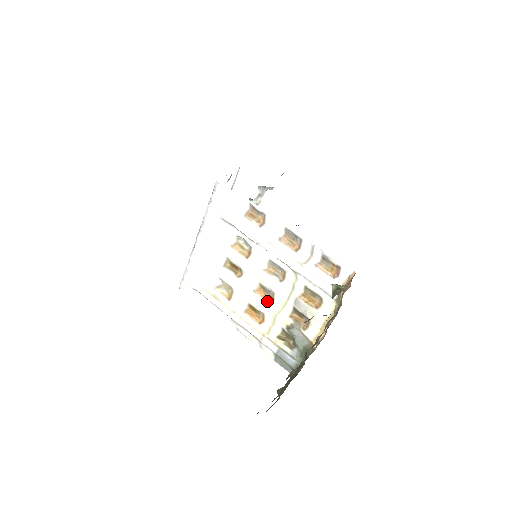
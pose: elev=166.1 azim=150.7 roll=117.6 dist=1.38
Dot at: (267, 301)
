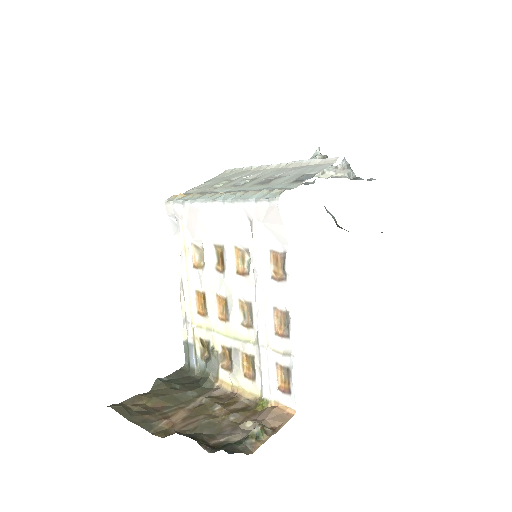
Dot at: (219, 314)
